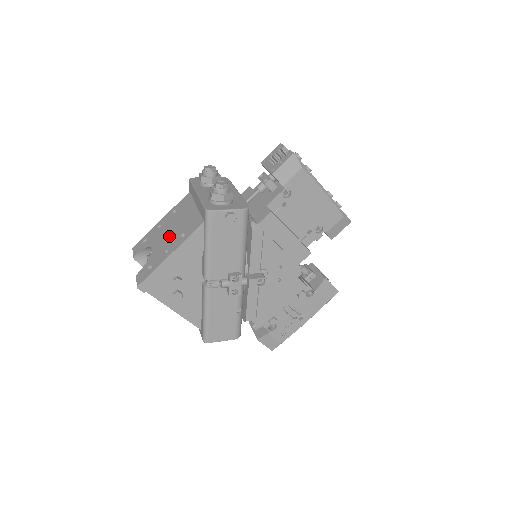
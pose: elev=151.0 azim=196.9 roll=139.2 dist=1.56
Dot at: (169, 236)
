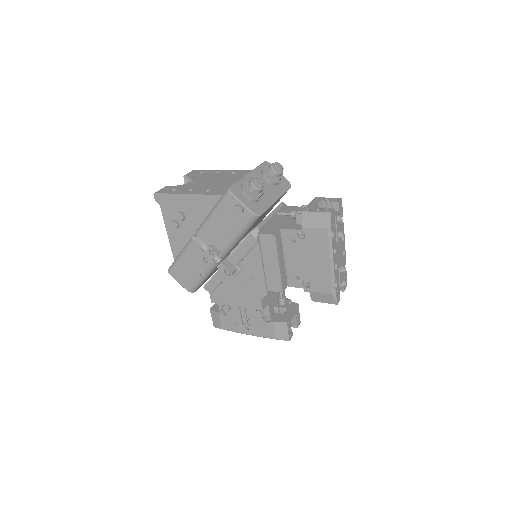
Dot at: (207, 183)
